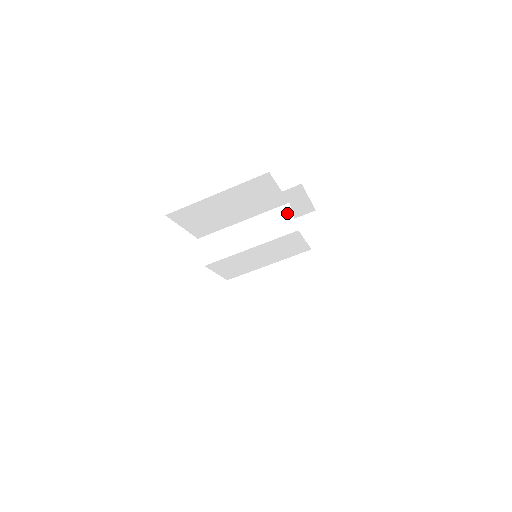
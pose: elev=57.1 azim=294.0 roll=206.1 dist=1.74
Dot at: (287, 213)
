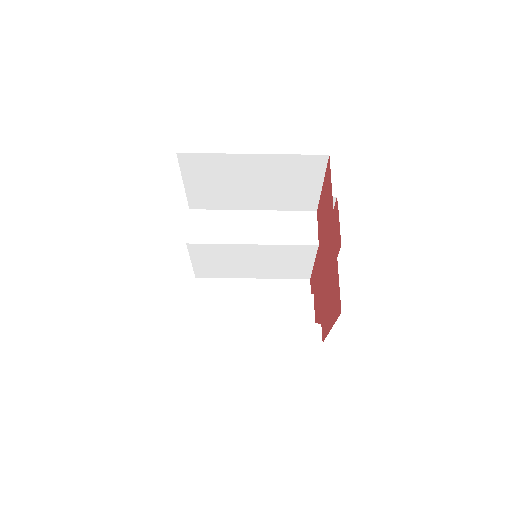
Dot at: (311, 221)
